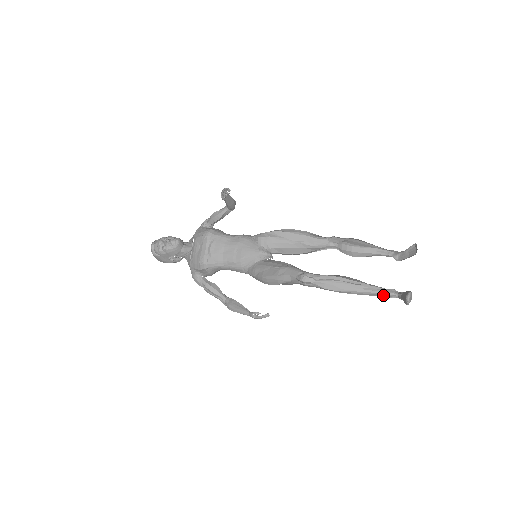
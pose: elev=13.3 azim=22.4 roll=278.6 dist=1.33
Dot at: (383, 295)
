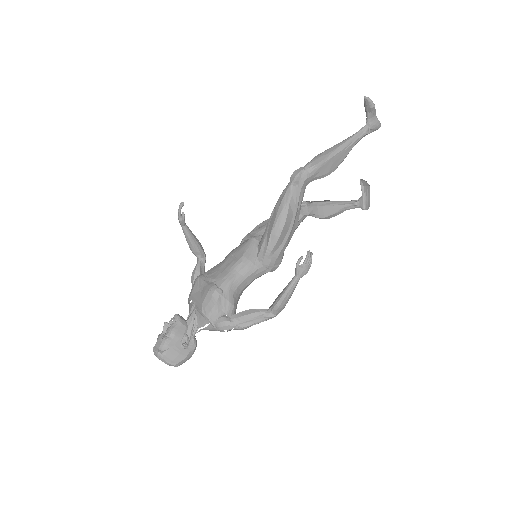
Dot at: (359, 135)
